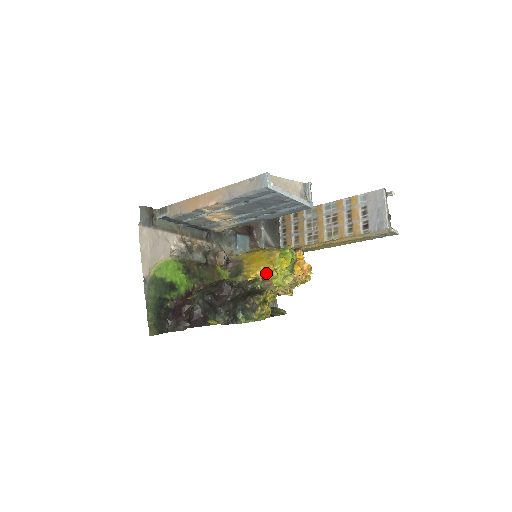
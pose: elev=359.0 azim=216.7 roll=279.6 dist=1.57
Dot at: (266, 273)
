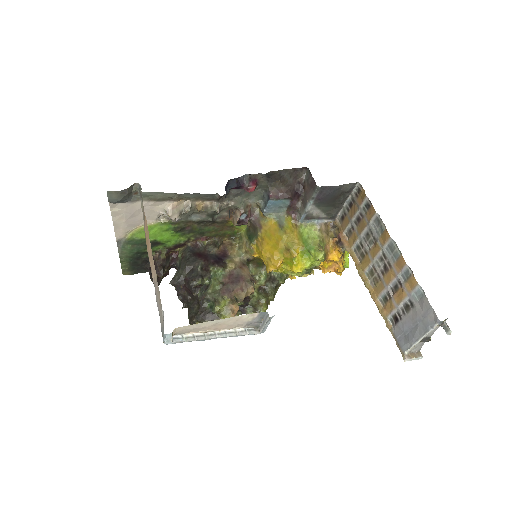
Dot at: (267, 268)
